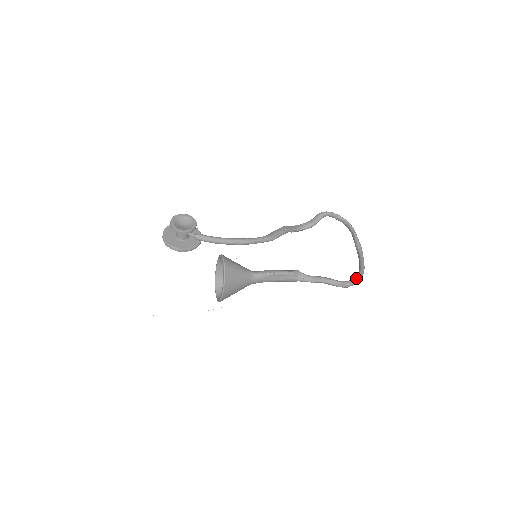
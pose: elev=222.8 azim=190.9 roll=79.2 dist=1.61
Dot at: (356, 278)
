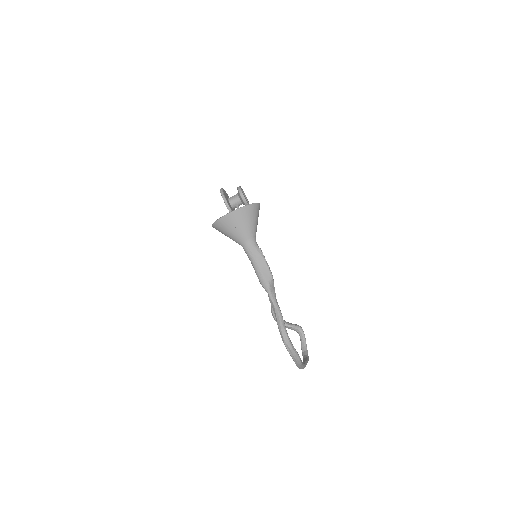
Dot at: occluded
